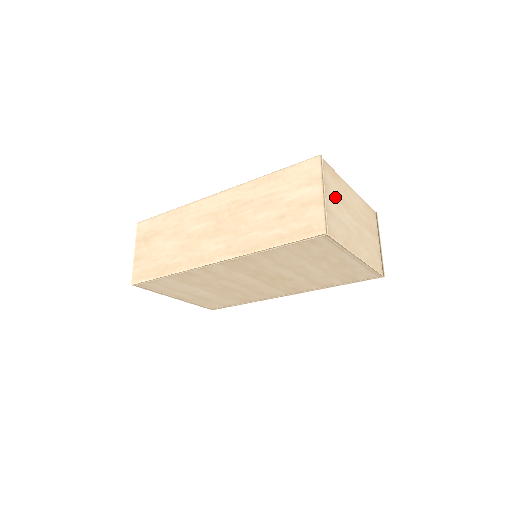
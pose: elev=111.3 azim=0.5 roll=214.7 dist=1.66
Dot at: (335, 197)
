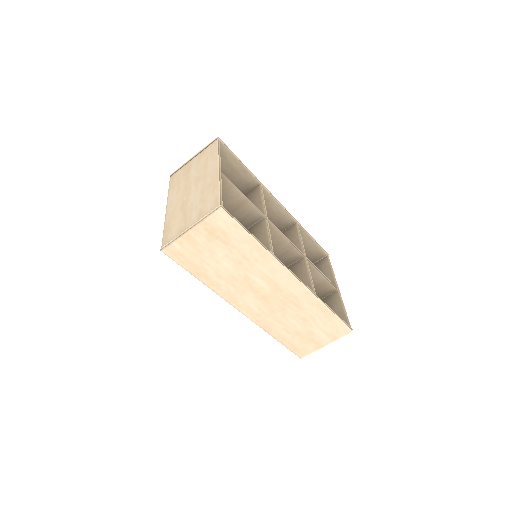
Dot at: occluded
